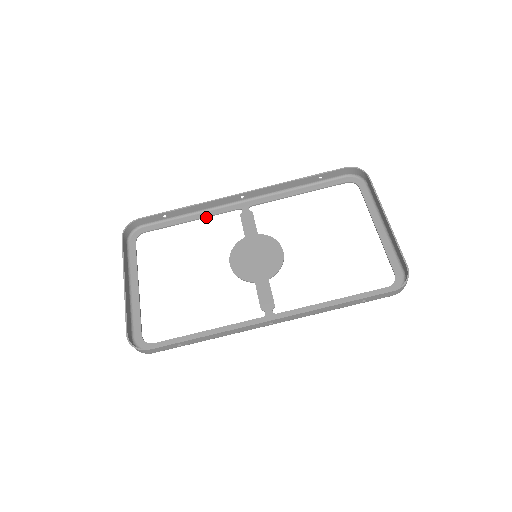
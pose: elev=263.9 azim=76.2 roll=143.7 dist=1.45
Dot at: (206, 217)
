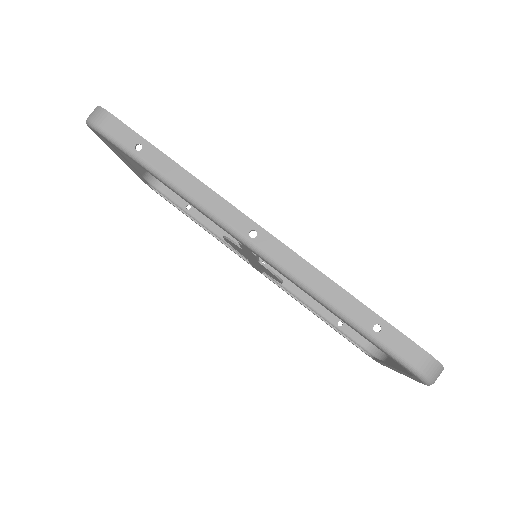
Dot at: (219, 240)
